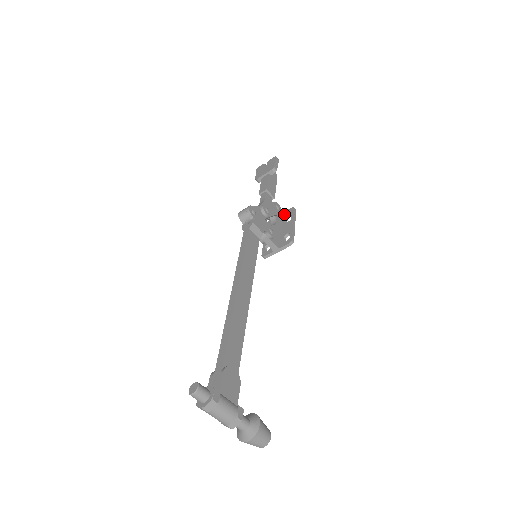
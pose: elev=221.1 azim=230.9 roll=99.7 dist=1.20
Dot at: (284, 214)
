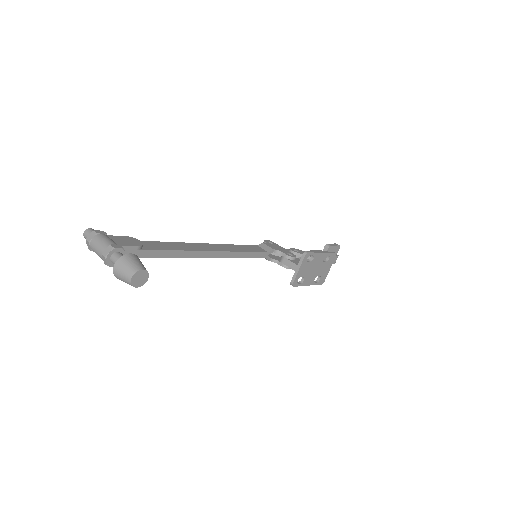
Dot at: occluded
